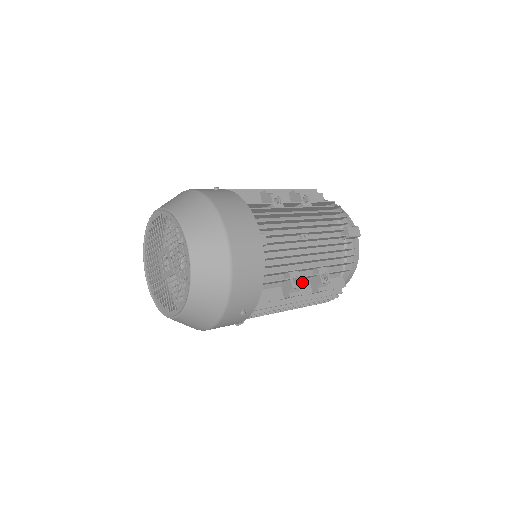
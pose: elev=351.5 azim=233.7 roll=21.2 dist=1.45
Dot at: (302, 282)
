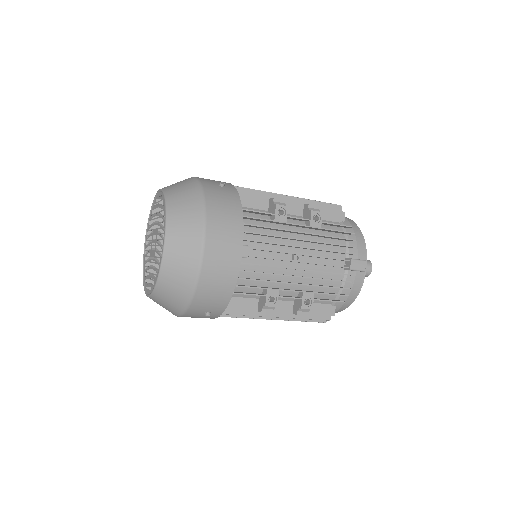
Dot at: (284, 300)
